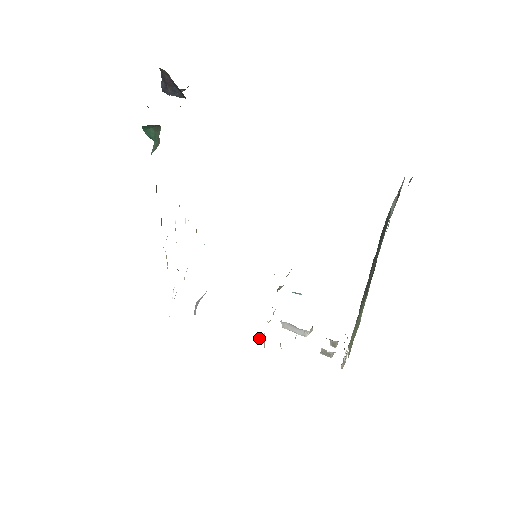
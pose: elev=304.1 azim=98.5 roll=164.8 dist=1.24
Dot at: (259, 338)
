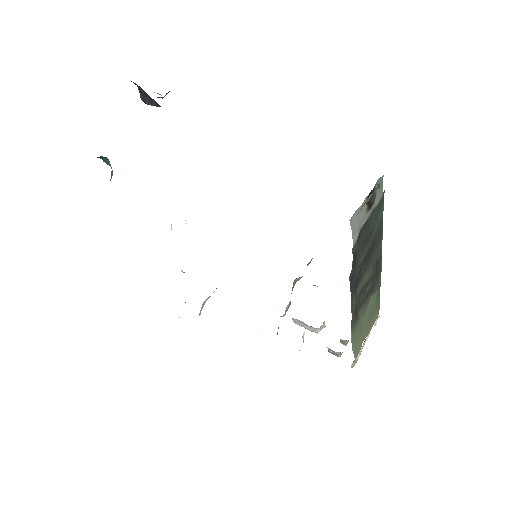
Dot at: occluded
